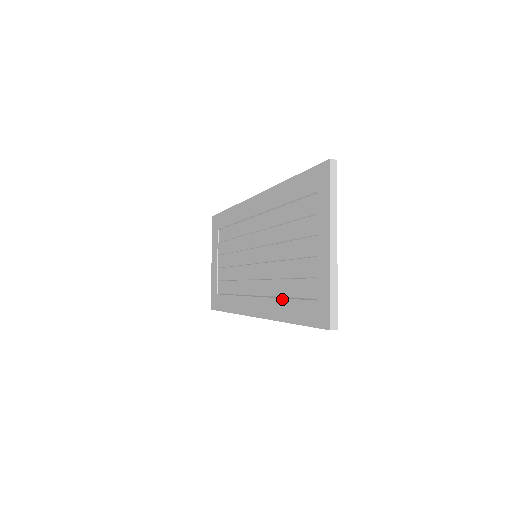
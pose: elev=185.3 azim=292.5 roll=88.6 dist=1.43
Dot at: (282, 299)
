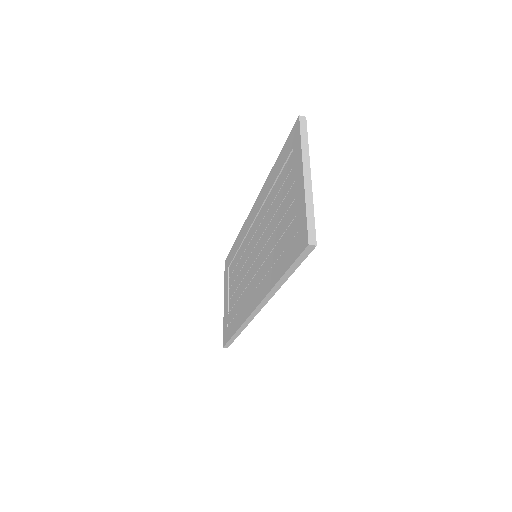
Dot at: (274, 264)
